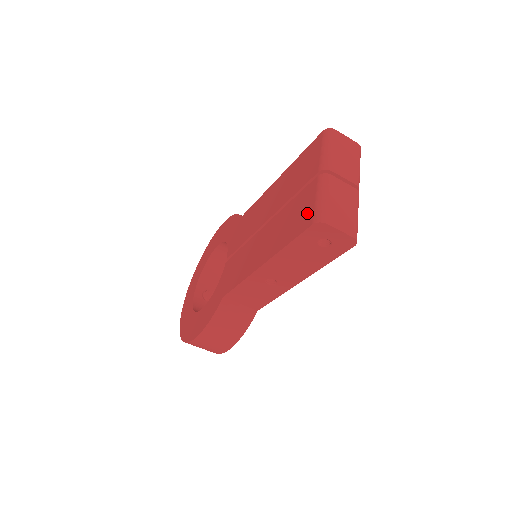
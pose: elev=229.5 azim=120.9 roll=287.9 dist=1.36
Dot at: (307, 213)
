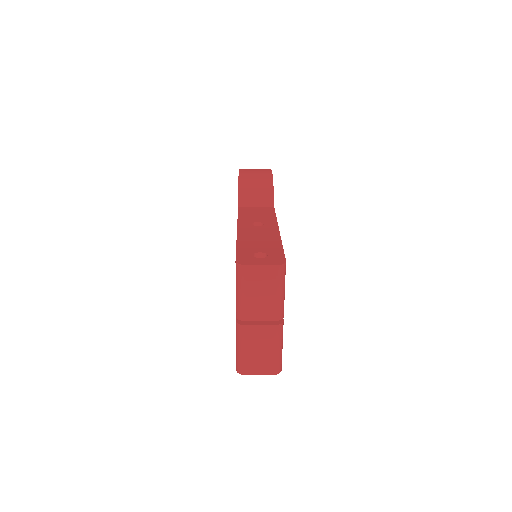
Dot at: occluded
